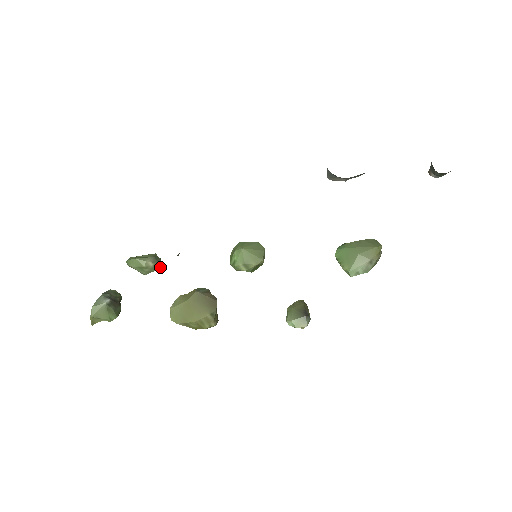
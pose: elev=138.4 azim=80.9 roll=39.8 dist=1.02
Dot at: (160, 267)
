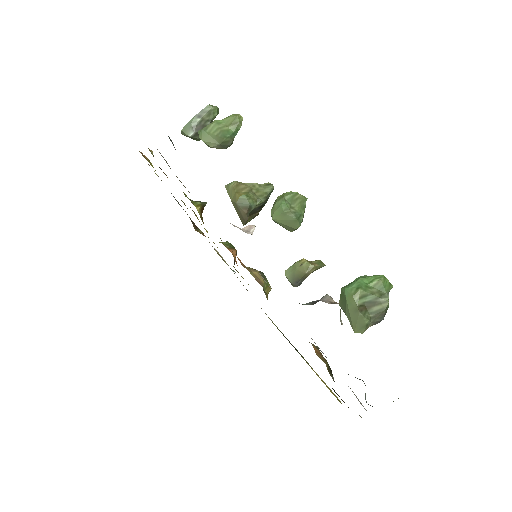
Dot at: occluded
